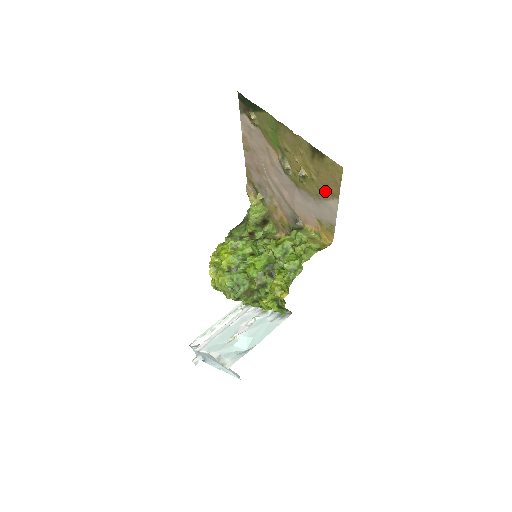
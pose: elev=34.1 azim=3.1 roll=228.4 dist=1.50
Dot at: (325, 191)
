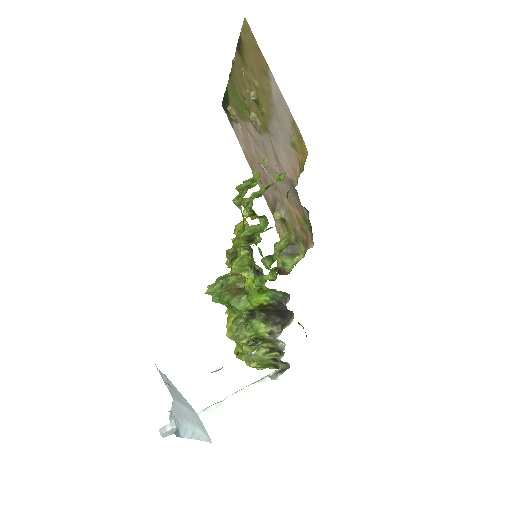
Dot at: (264, 82)
